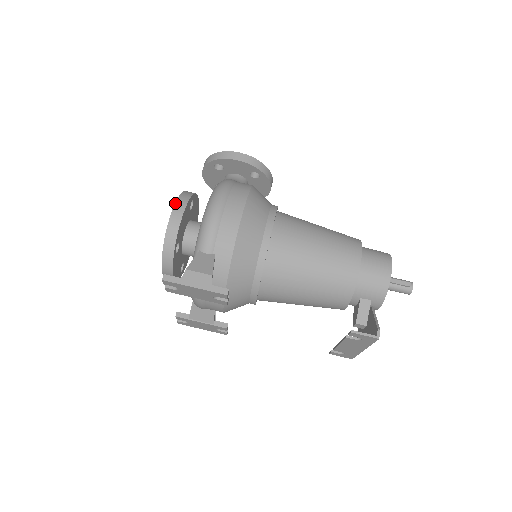
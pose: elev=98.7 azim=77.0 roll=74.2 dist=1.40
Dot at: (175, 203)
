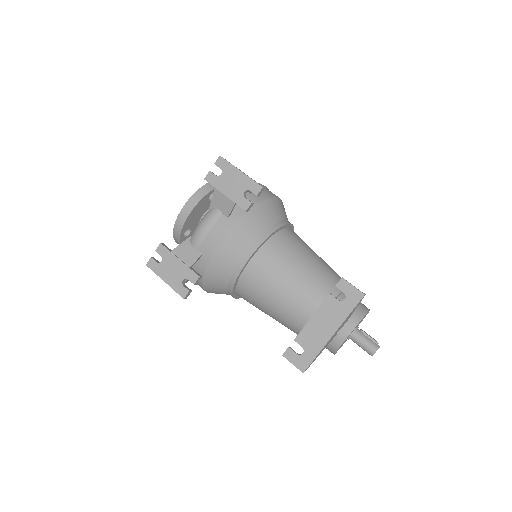
Dot at: occluded
